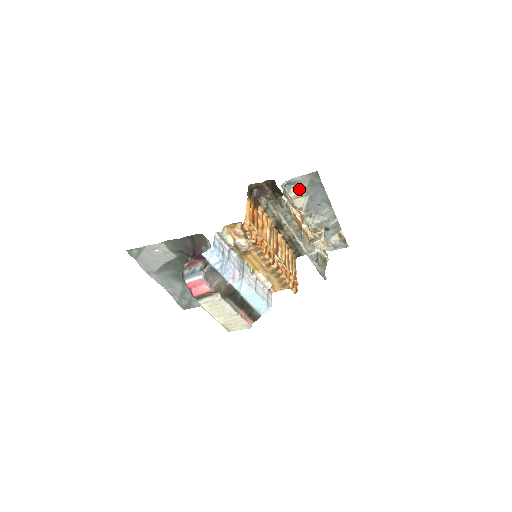
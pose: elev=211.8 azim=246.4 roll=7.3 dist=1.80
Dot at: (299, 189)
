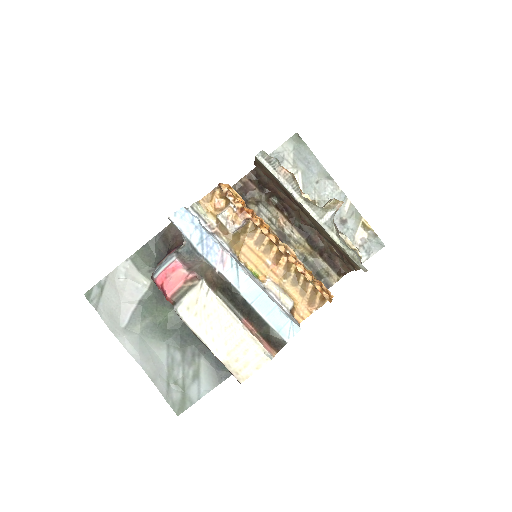
Dot at: (286, 166)
